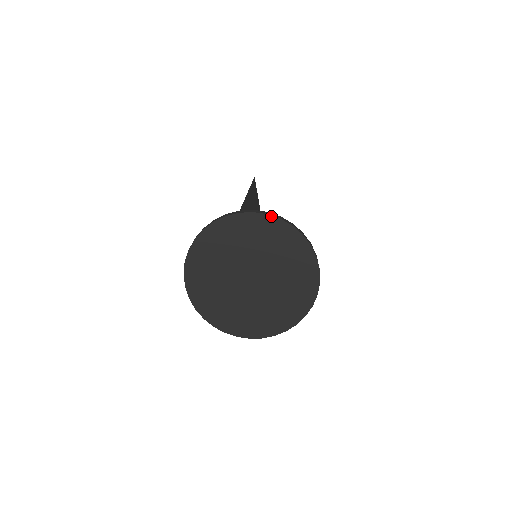
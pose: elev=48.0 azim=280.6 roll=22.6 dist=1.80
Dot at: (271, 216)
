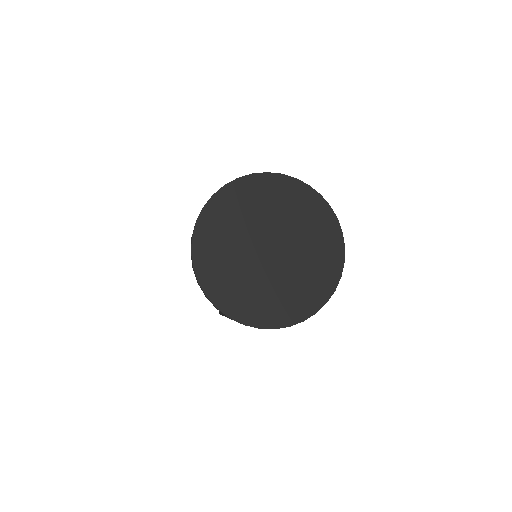
Dot at: (323, 198)
